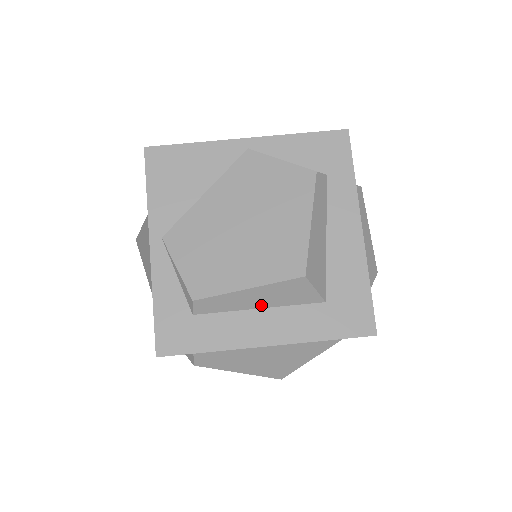
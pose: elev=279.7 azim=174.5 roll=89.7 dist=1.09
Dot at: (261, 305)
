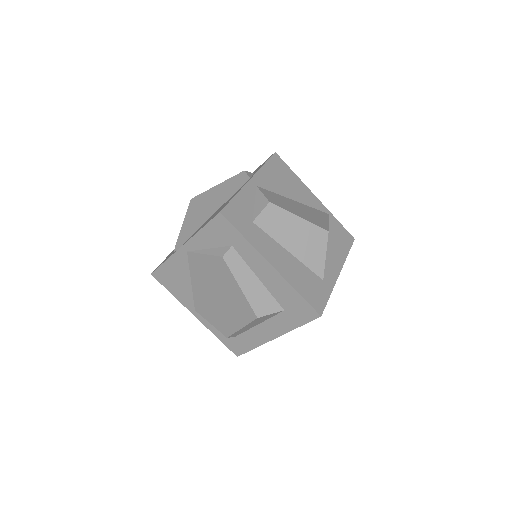
Dot at: (257, 324)
